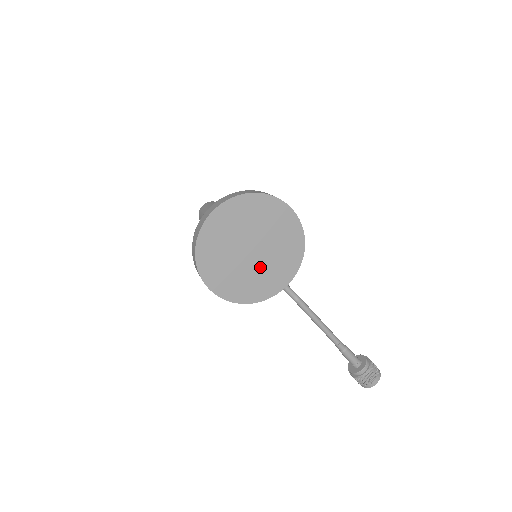
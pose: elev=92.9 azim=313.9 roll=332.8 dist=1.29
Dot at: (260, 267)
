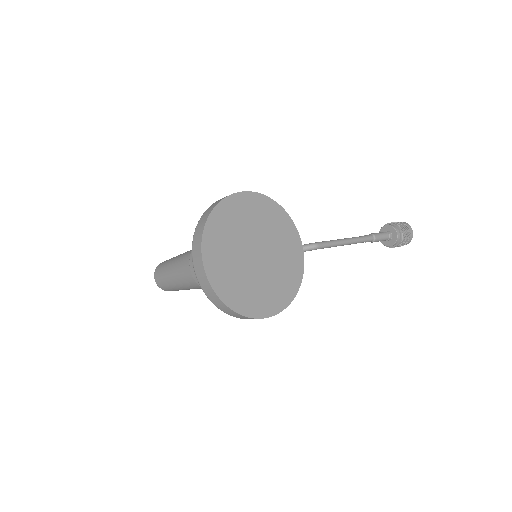
Dot at: (275, 258)
